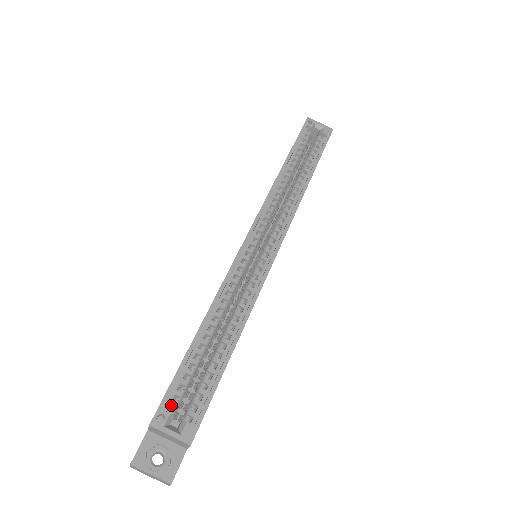
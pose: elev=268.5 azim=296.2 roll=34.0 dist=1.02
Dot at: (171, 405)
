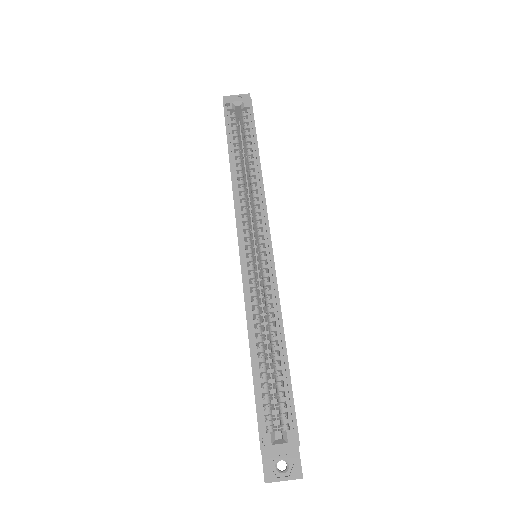
Dot at: (267, 425)
